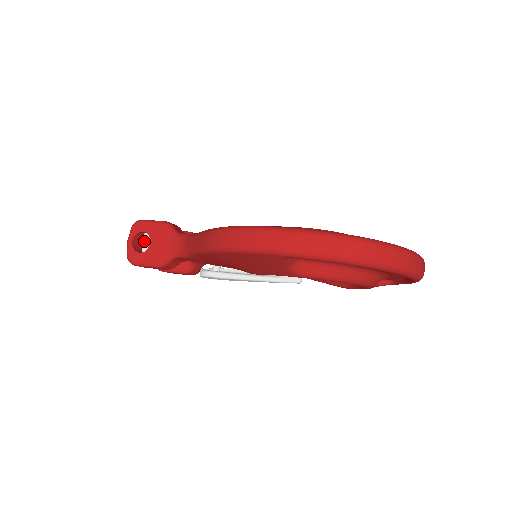
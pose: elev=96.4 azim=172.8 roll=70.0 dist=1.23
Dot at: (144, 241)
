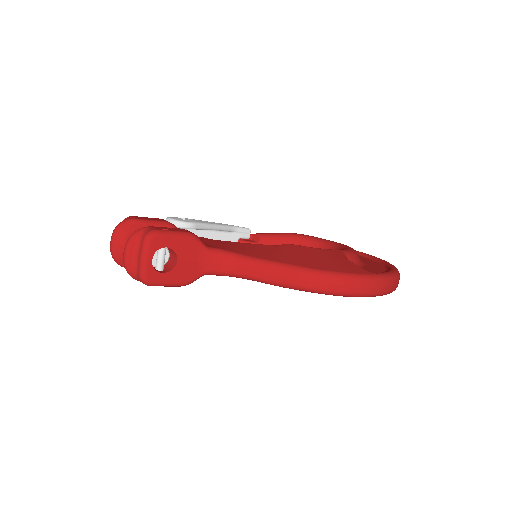
Dot at: (162, 256)
